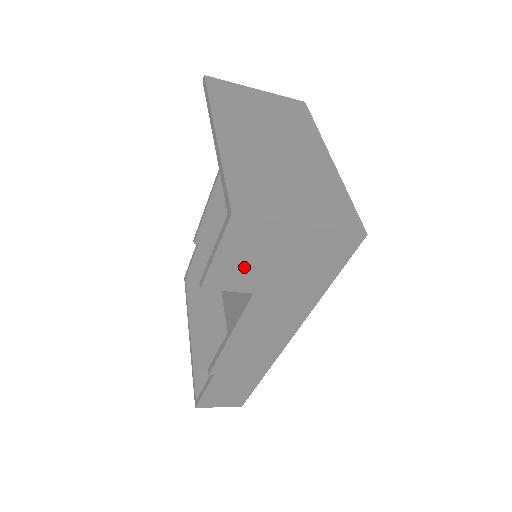
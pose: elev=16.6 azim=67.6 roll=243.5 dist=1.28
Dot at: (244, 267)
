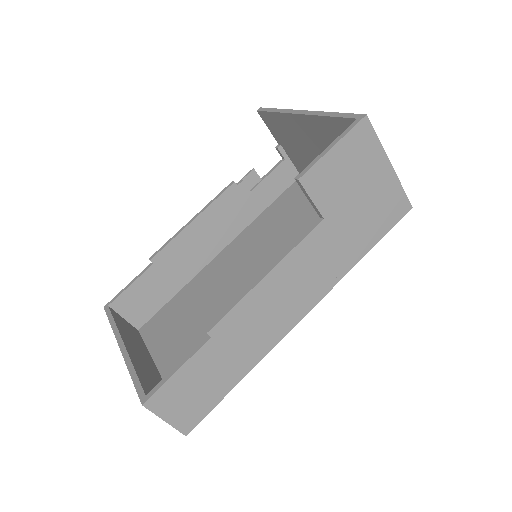
Dot at: (338, 179)
